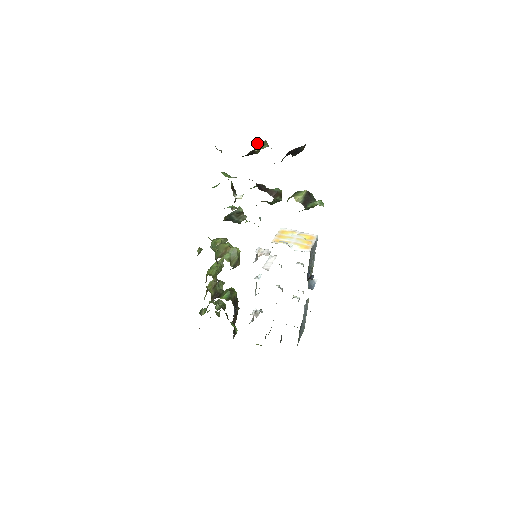
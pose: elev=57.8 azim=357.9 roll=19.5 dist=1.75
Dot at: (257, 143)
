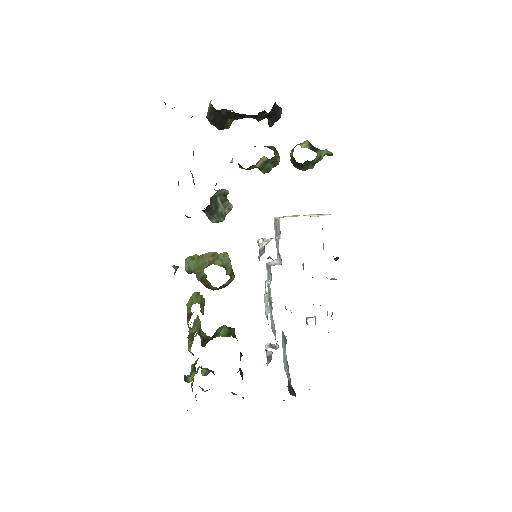
Dot at: occluded
